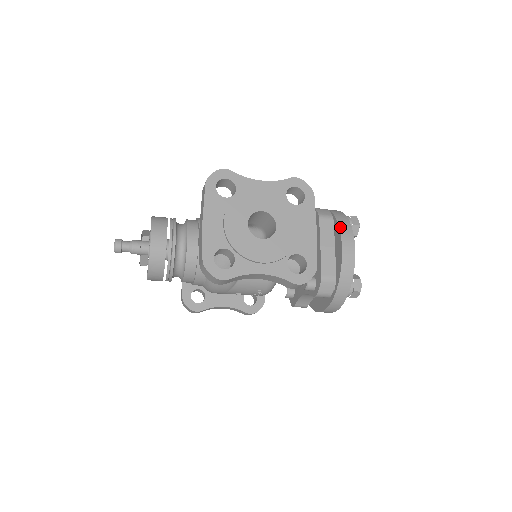
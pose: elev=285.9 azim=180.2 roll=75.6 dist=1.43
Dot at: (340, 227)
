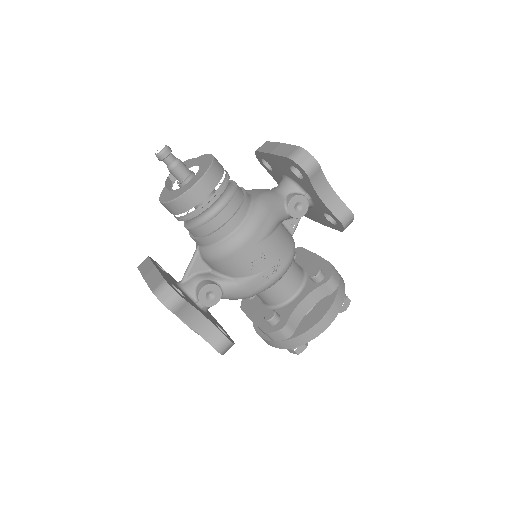
Dot at: occluded
